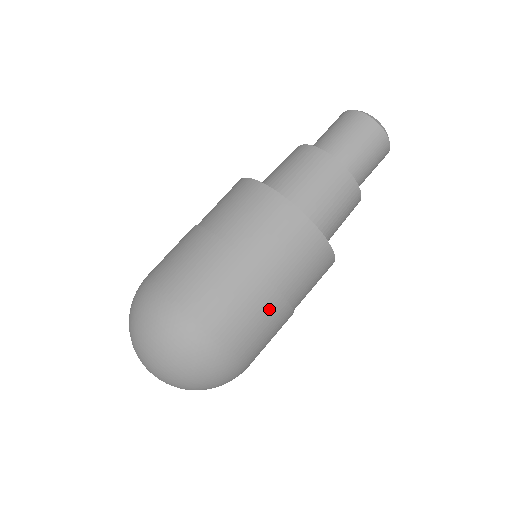
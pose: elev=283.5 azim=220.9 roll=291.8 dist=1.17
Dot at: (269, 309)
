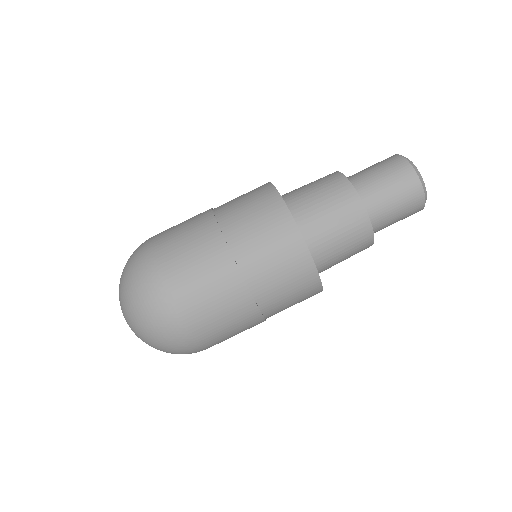
Dot at: occluded
